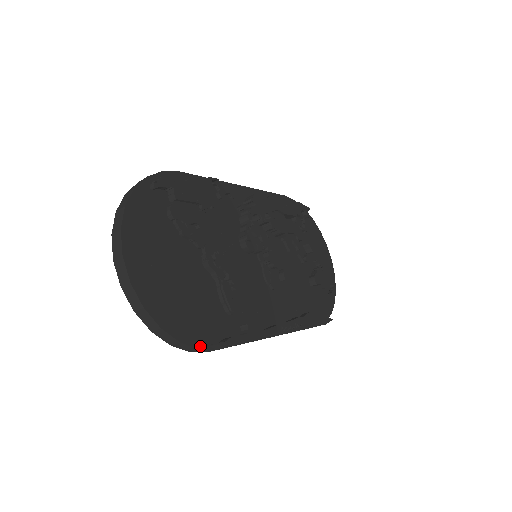
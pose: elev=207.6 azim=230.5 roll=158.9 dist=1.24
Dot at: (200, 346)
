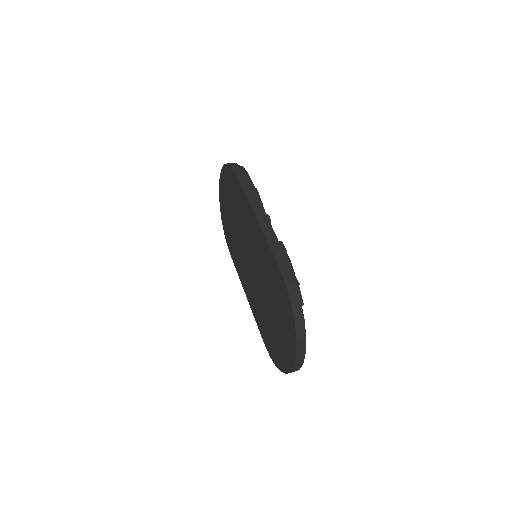
Dot at: occluded
